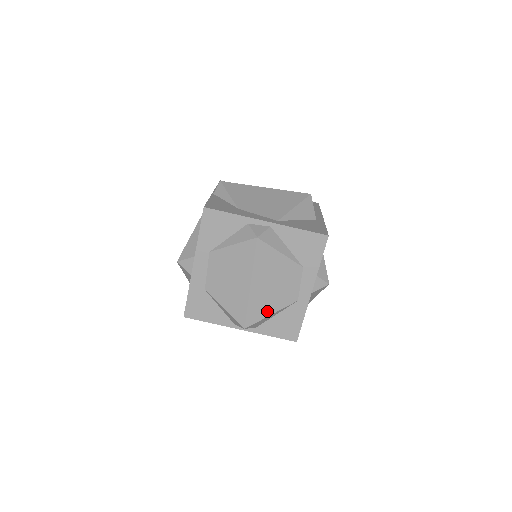
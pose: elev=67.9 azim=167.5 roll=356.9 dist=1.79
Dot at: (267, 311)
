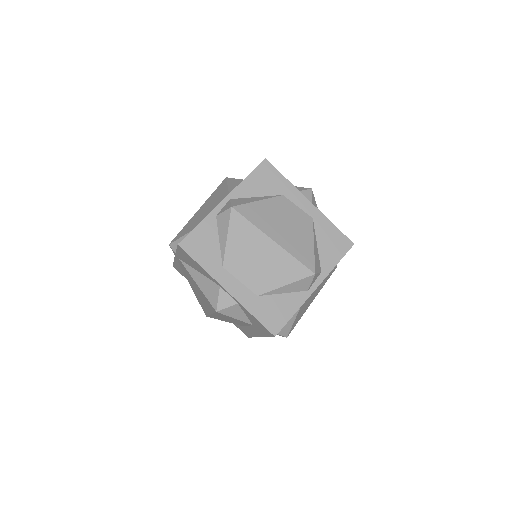
Dot at: (308, 246)
